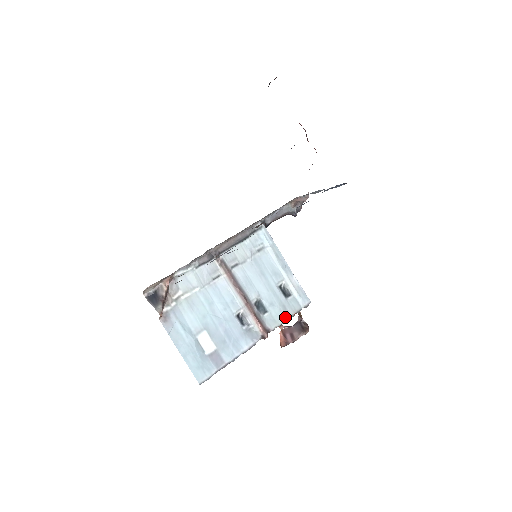
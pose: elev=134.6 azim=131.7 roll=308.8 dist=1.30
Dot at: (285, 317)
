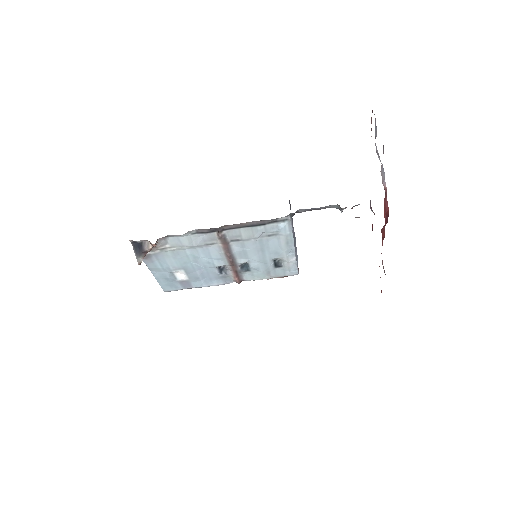
Dot at: (265, 277)
